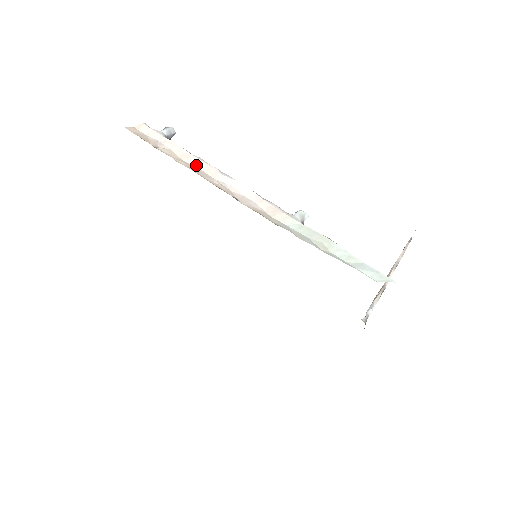
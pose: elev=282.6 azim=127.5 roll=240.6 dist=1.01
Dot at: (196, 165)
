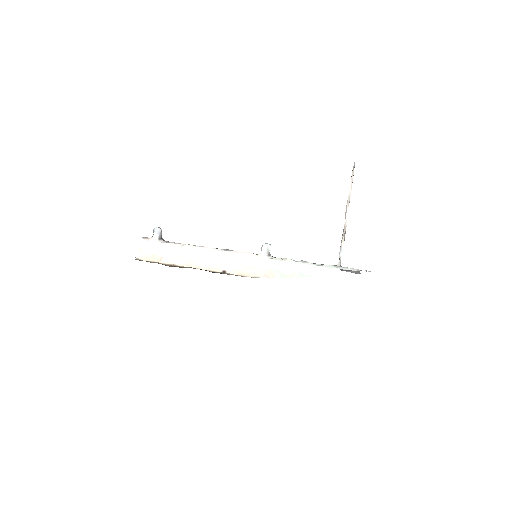
Dot at: (189, 254)
